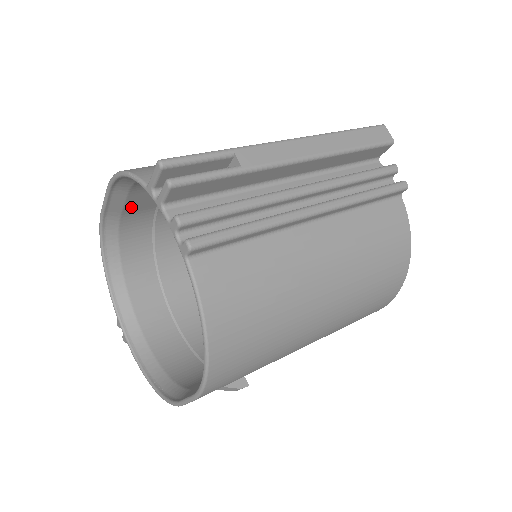
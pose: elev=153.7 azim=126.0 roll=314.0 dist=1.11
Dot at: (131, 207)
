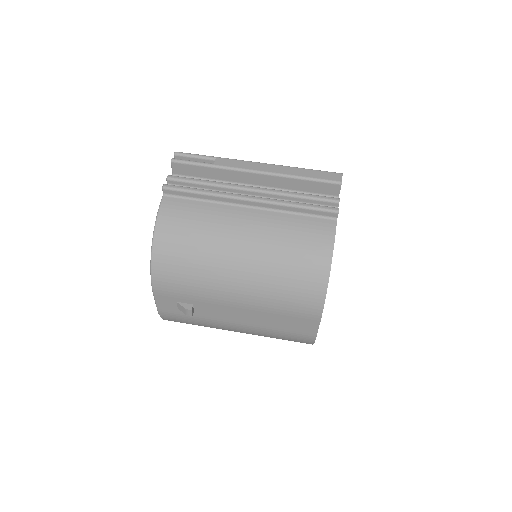
Dot at: occluded
